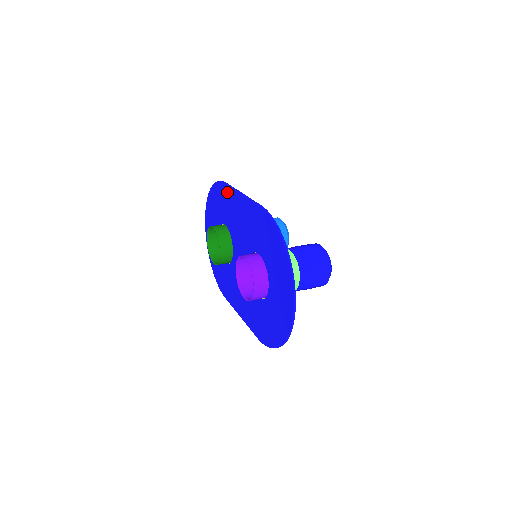
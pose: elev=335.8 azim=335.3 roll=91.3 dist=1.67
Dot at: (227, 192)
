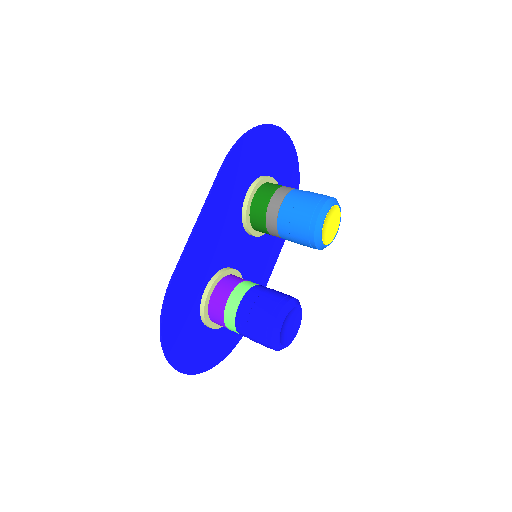
Dot at: (221, 182)
